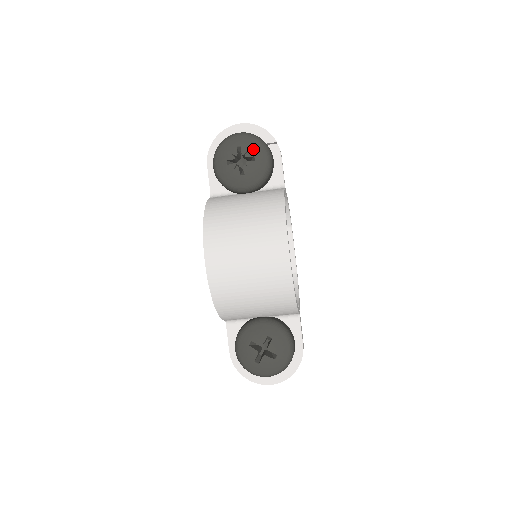
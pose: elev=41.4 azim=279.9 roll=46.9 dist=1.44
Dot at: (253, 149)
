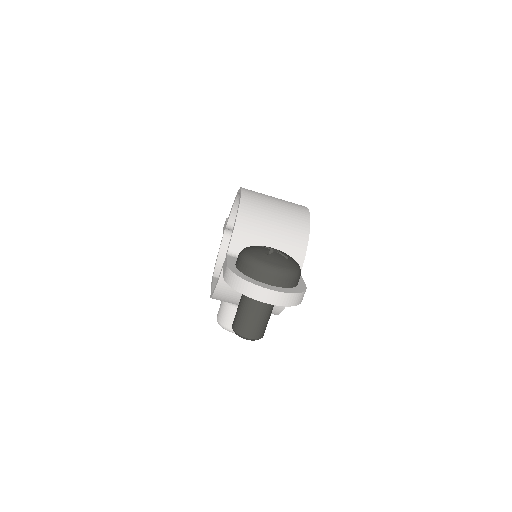
Dot at: occluded
